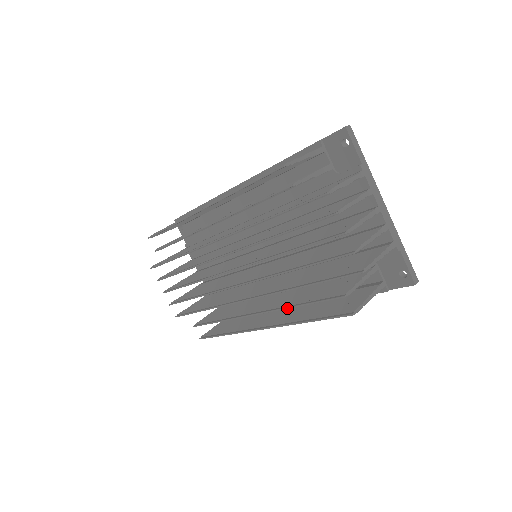
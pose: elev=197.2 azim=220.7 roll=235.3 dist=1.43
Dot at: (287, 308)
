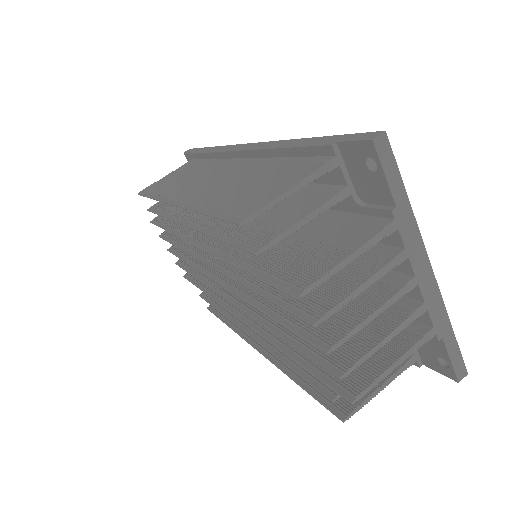
Dot at: (275, 356)
